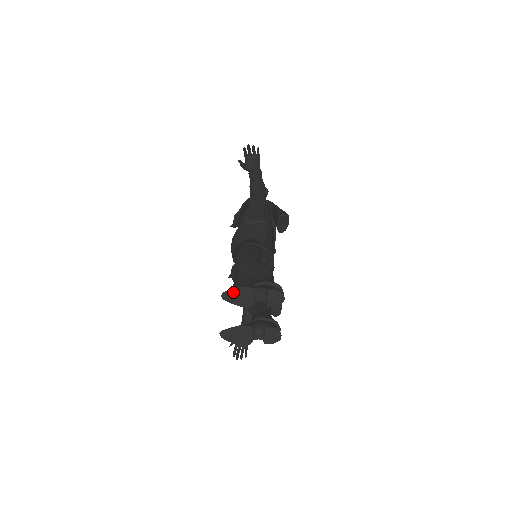
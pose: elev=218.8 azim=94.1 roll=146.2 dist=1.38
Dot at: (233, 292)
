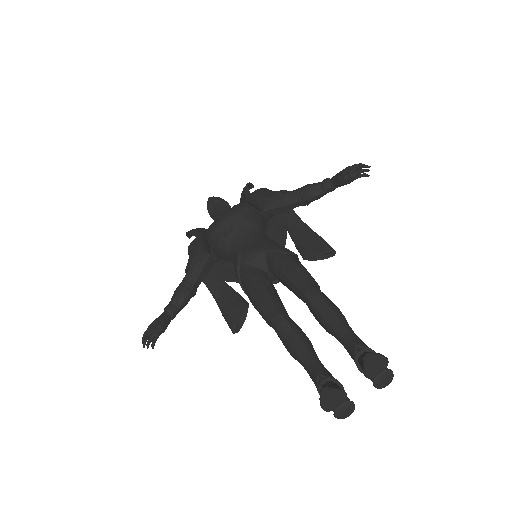
Dot at: (377, 358)
